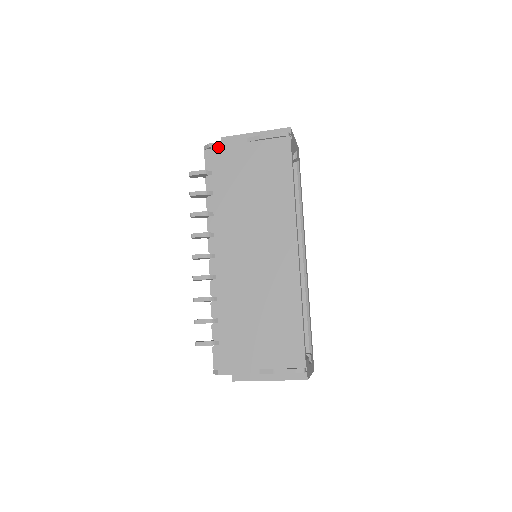
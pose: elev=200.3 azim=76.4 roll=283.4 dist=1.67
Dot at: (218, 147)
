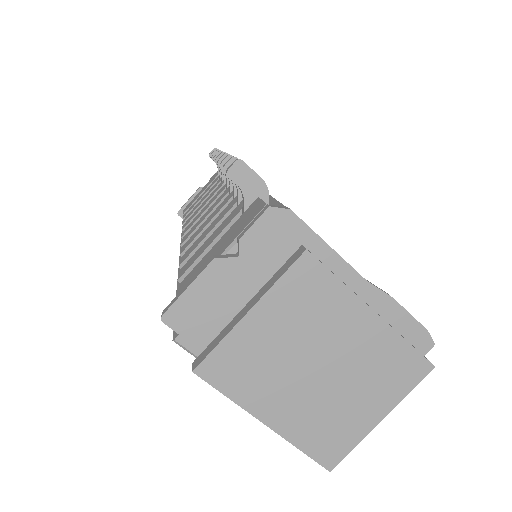
Dot at: occluded
